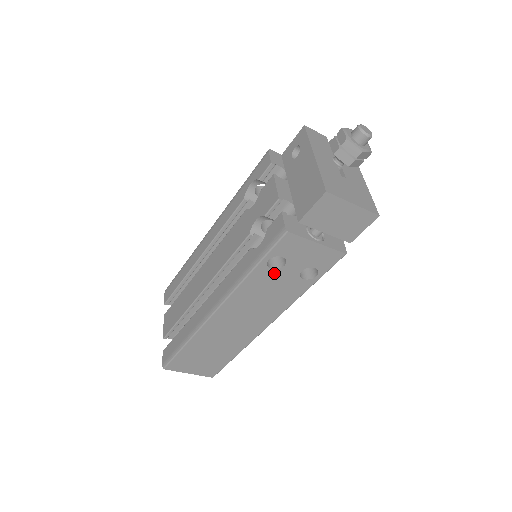
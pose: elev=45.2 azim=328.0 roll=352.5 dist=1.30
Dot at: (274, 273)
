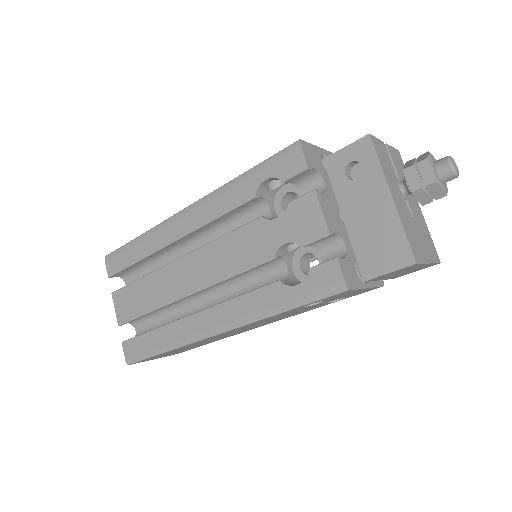
Dot at: (304, 308)
